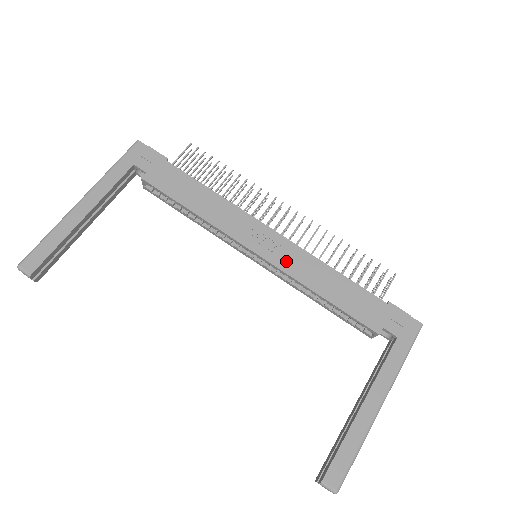
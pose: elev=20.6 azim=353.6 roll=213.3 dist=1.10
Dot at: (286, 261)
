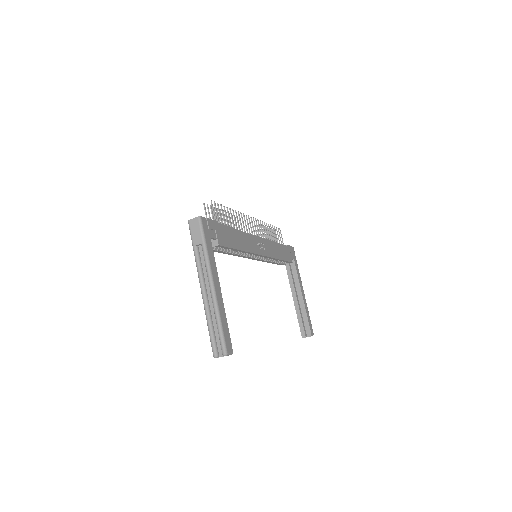
Dot at: (268, 251)
